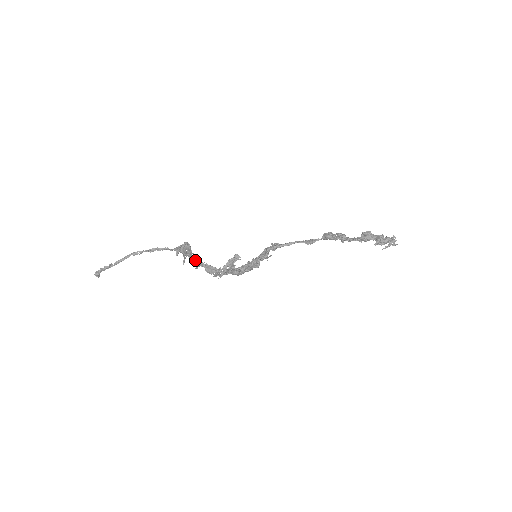
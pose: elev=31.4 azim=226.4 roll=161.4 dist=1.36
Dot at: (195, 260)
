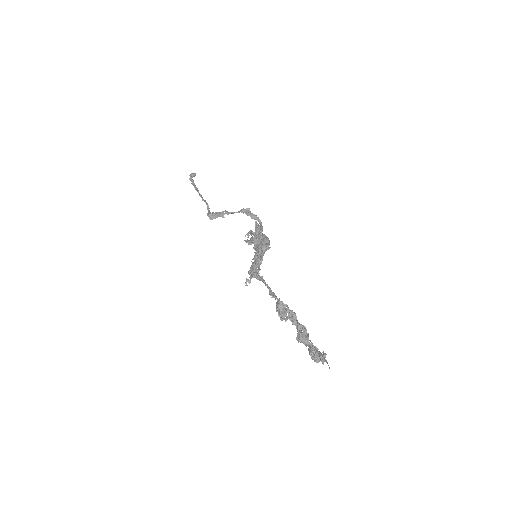
Dot at: (233, 213)
